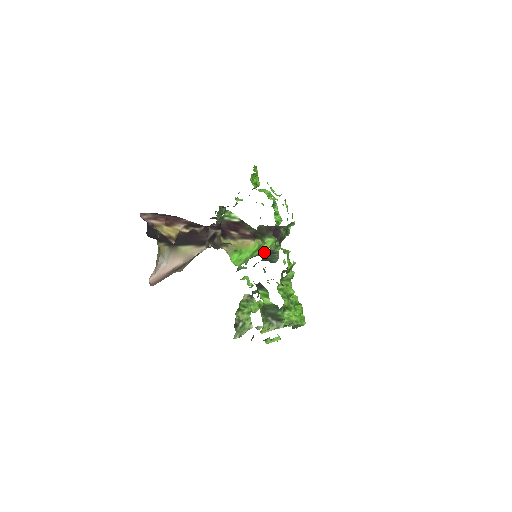
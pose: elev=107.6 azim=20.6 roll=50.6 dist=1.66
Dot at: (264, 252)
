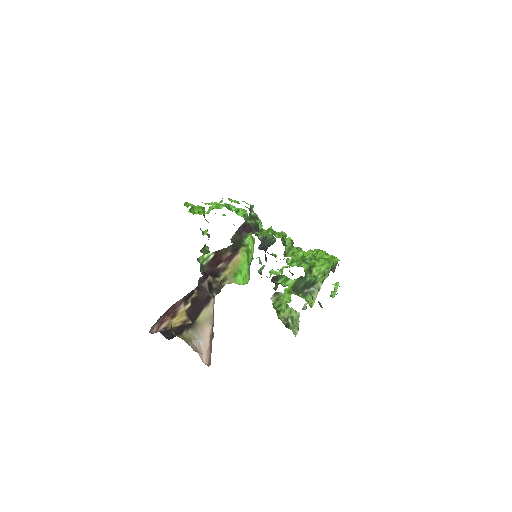
Dot at: (259, 245)
